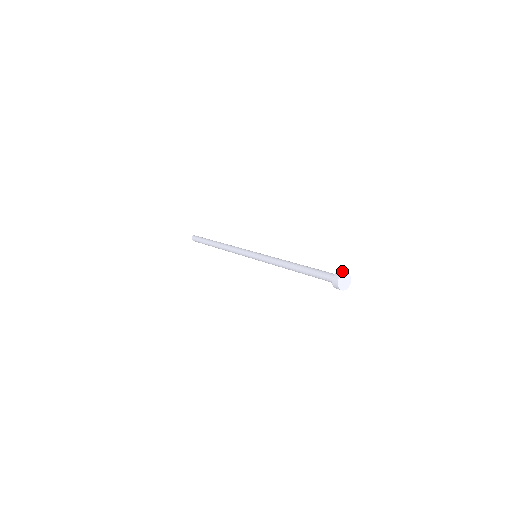
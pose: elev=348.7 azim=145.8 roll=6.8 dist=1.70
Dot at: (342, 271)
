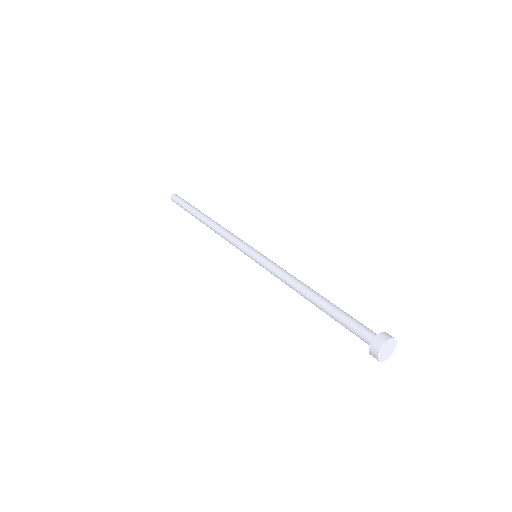
Dot at: (383, 336)
